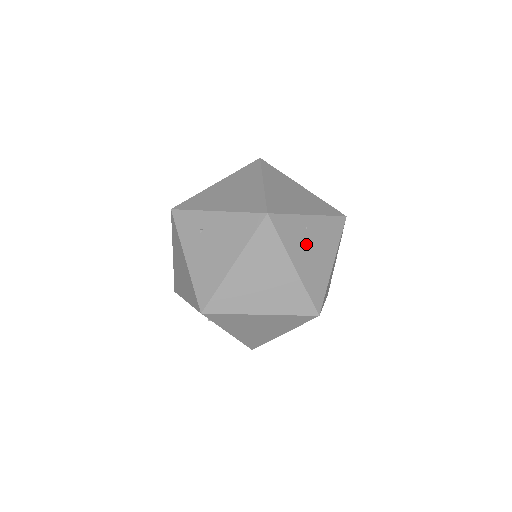
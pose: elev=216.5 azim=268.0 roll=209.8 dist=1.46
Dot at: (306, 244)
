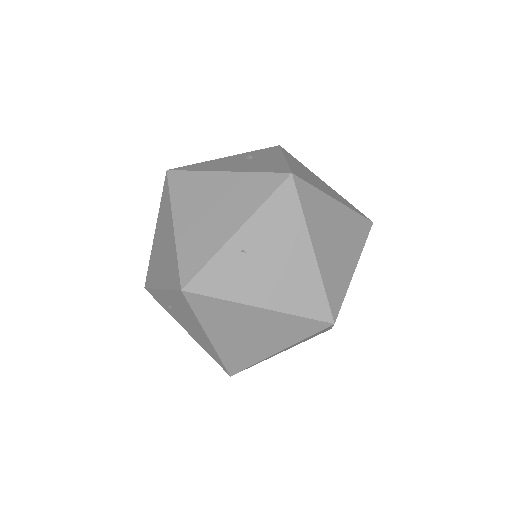
Dot at: (256, 269)
